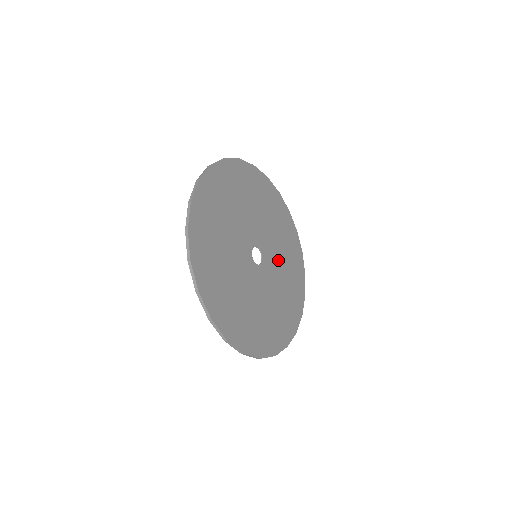
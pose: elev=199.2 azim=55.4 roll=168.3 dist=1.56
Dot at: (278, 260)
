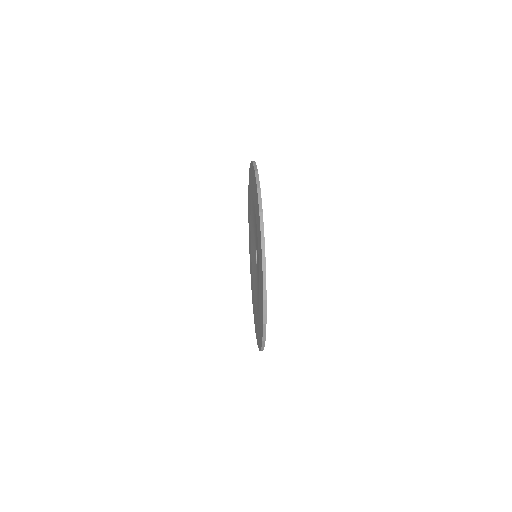
Dot at: occluded
